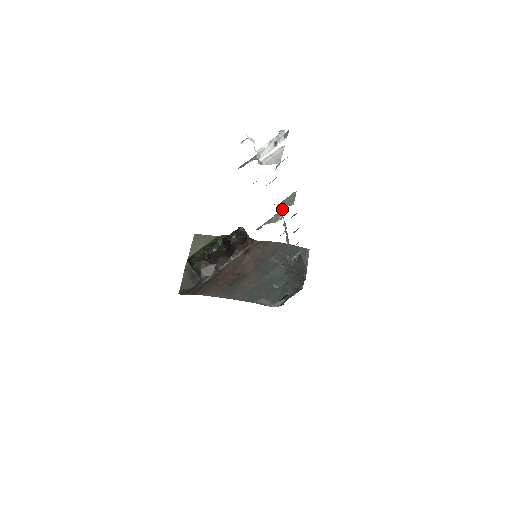
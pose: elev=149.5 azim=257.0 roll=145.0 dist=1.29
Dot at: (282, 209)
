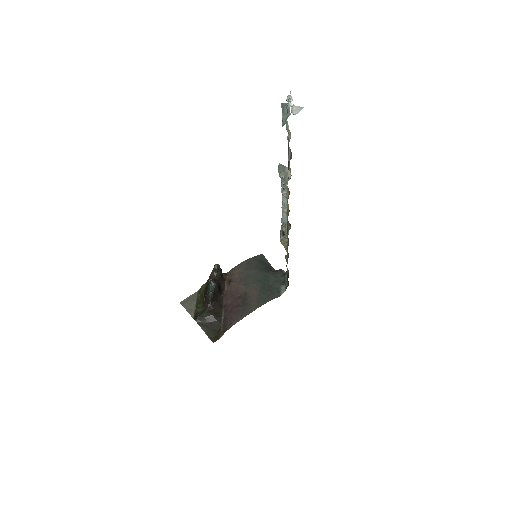
Dot at: (284, 173)
